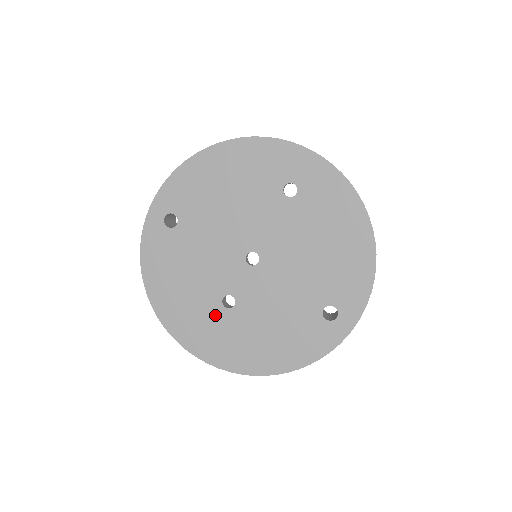
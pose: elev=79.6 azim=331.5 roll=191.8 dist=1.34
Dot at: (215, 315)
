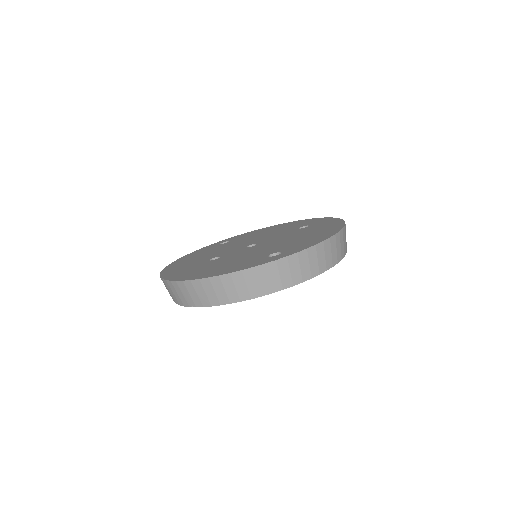
Dot at: (199, 263)
